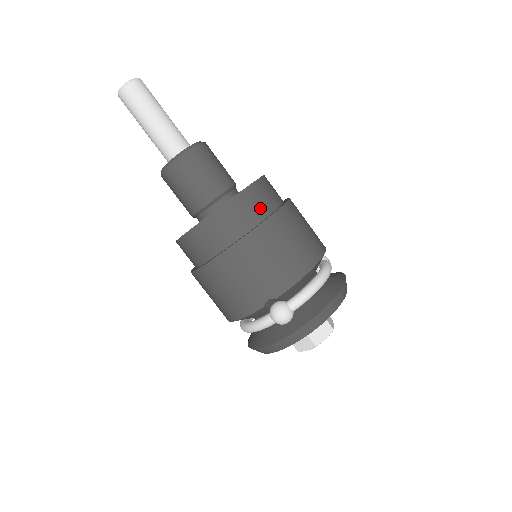
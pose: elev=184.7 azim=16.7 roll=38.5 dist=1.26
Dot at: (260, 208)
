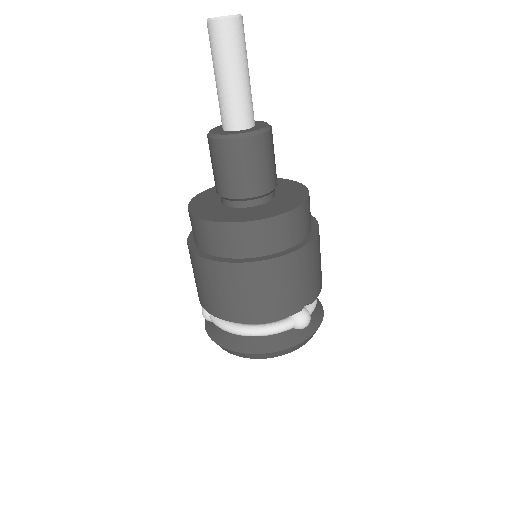
Dot at: occluded
